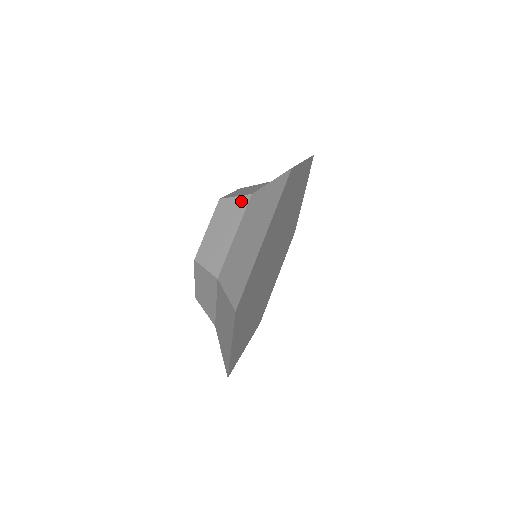
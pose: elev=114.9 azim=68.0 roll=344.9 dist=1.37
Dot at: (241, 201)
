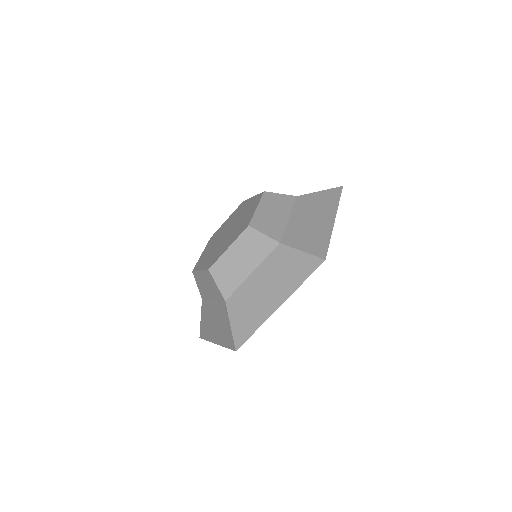
Dot at: (219, 294)
